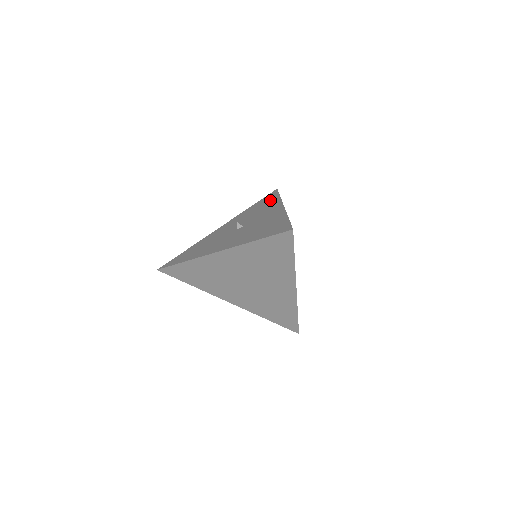
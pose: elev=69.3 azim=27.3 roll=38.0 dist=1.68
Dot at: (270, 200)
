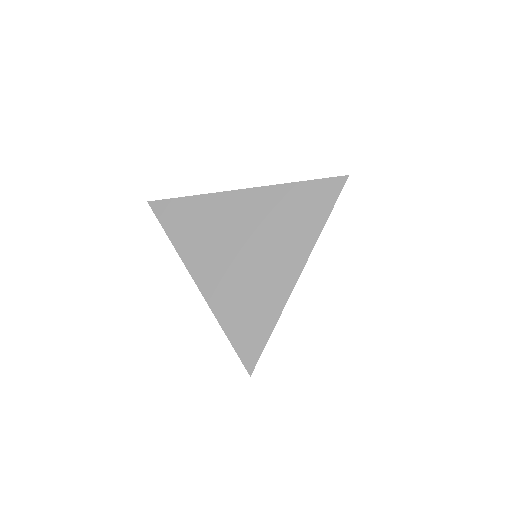
Dot at: occluded
